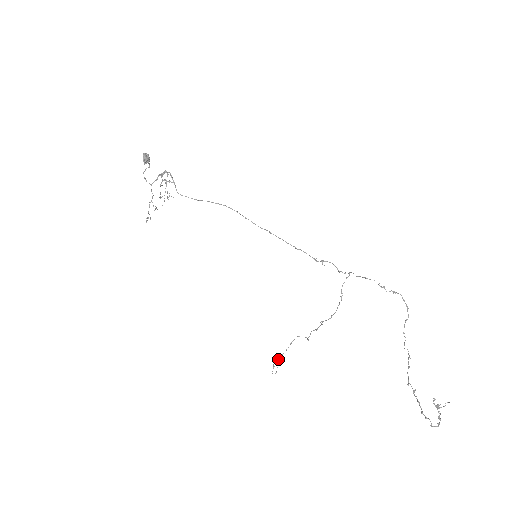
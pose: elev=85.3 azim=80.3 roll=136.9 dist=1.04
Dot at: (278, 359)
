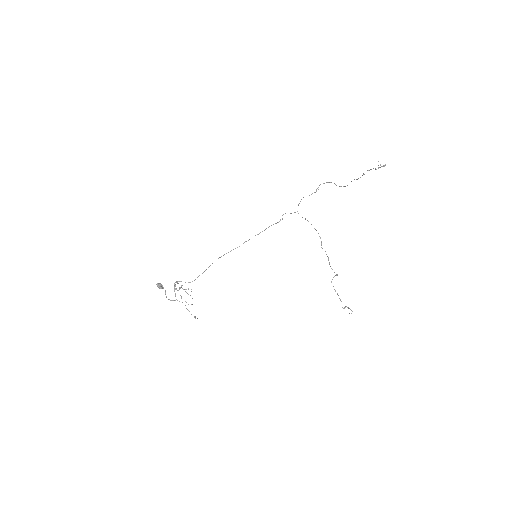
Dot at: (344, 308)
